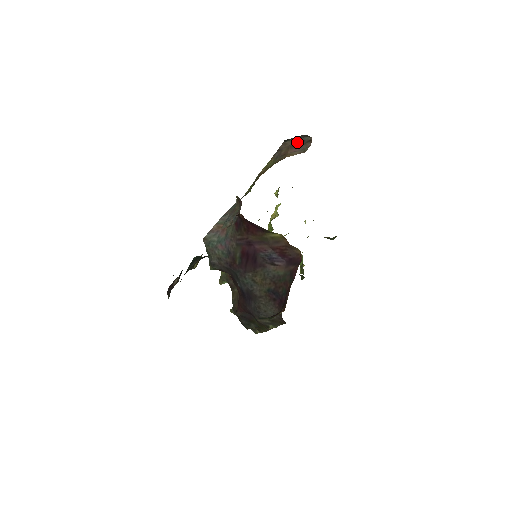
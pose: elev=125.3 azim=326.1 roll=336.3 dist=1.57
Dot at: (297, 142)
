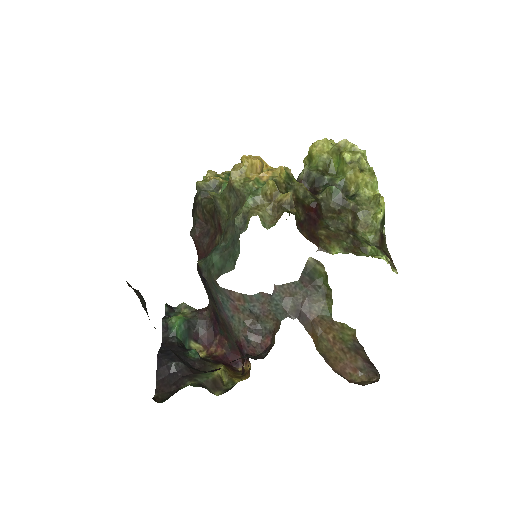
Dot at: occluded
